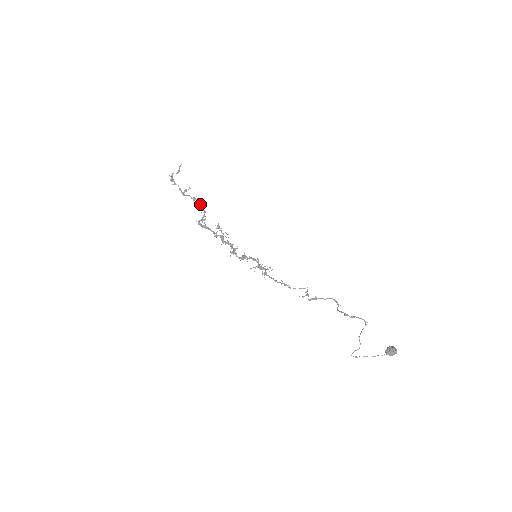
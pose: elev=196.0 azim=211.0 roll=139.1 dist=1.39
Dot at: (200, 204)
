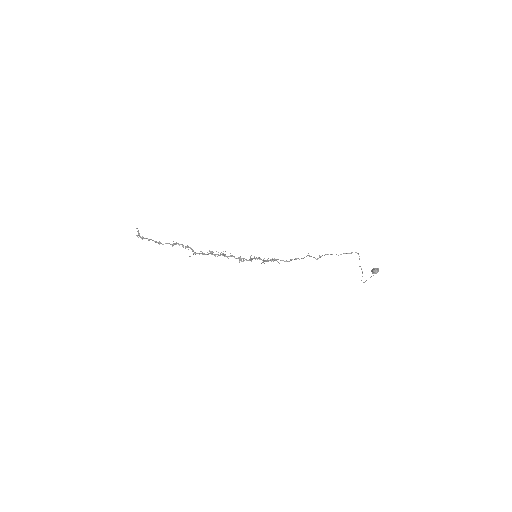
Dot at: (182, 245)
